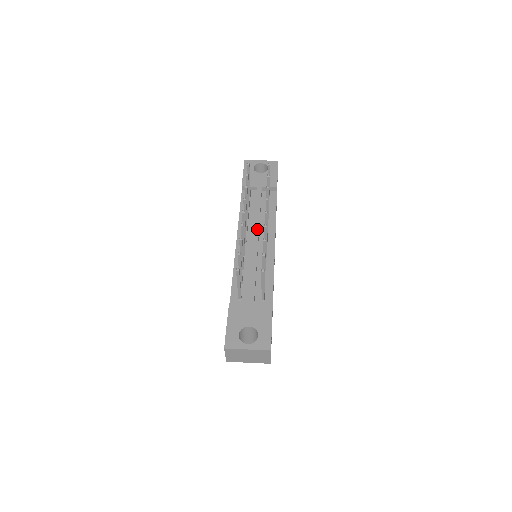
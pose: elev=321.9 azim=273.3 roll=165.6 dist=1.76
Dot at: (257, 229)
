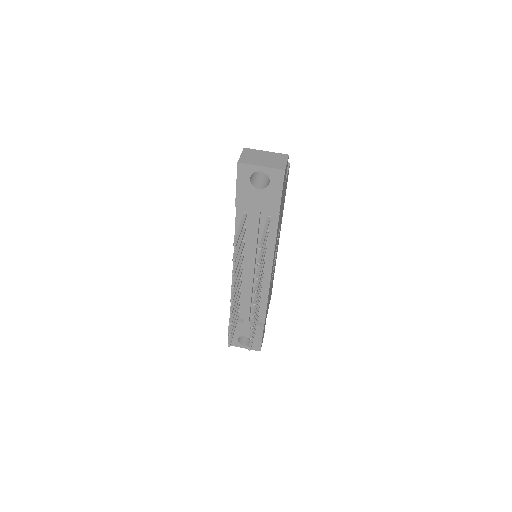
Dot at: (253, 264)
